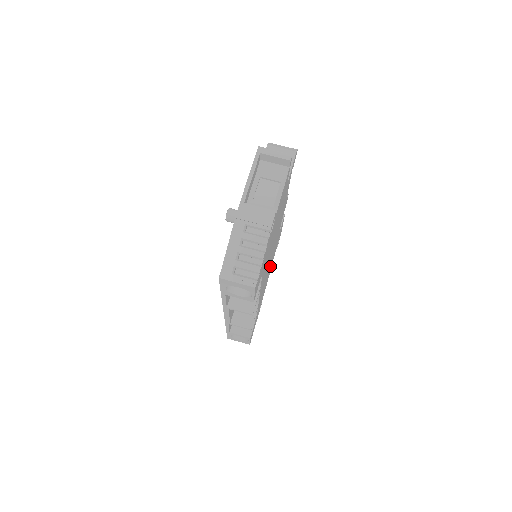
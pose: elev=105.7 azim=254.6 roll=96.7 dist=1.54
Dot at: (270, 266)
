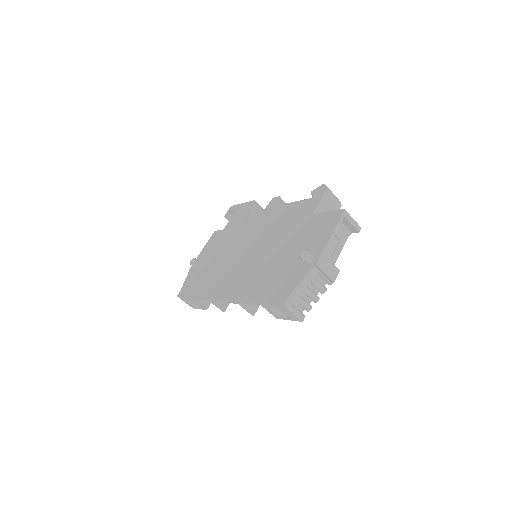
Dot at: occluded
